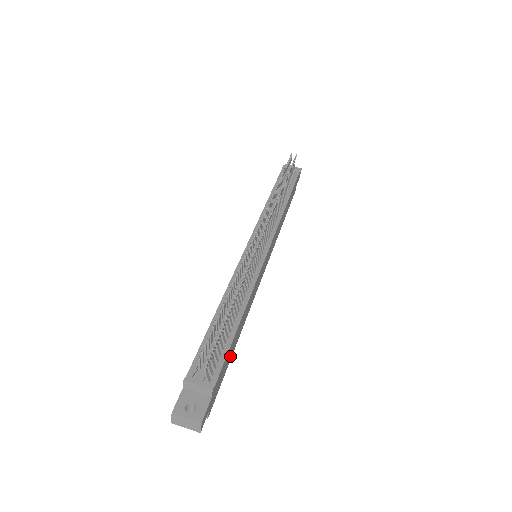
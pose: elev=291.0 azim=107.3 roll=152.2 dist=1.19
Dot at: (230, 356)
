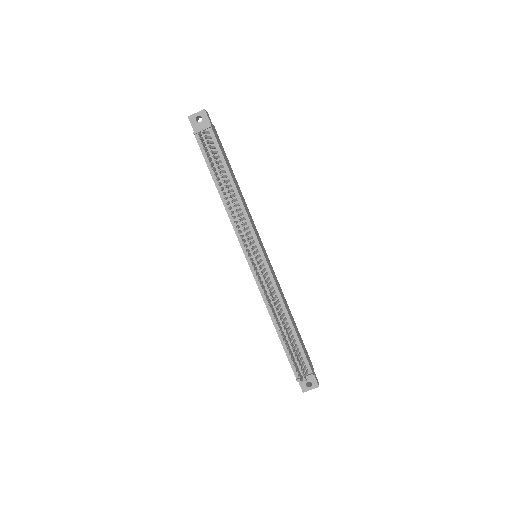
Dot at: (298, 333)
